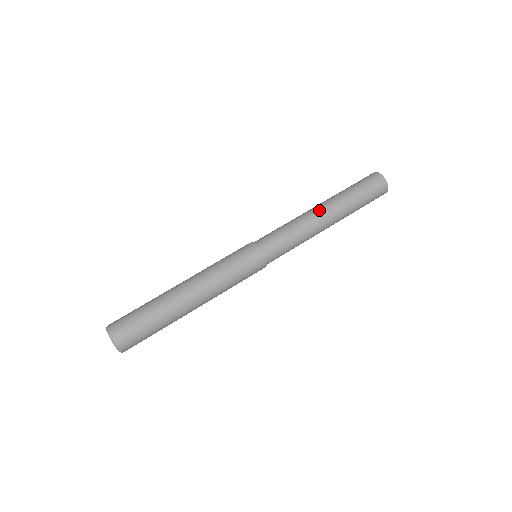
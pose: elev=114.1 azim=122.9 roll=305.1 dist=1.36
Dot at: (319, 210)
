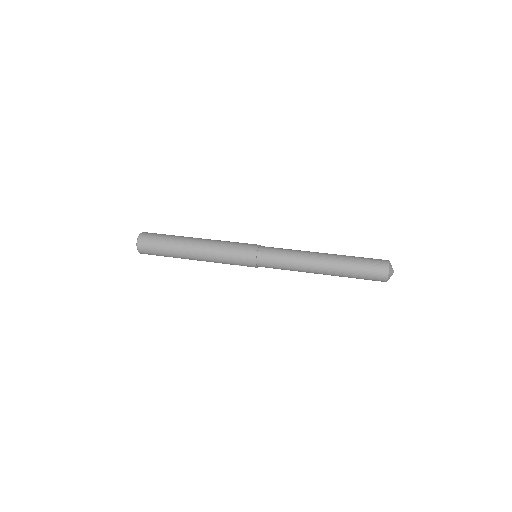
Dot at: (319, 254)
